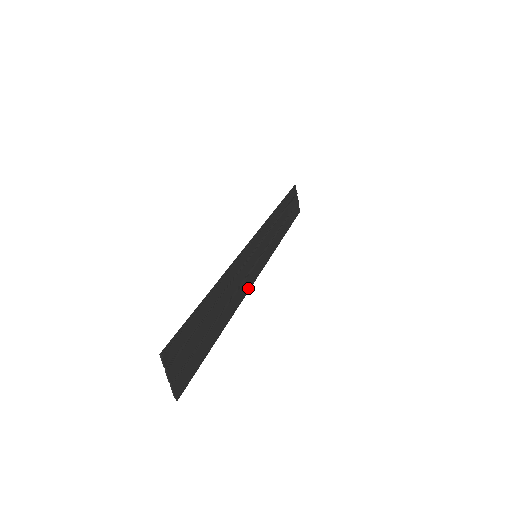
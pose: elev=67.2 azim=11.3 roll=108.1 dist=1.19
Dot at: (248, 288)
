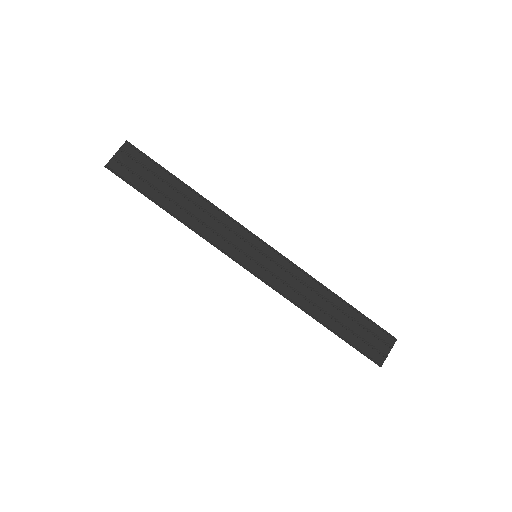
Dot at: (220, 248)
